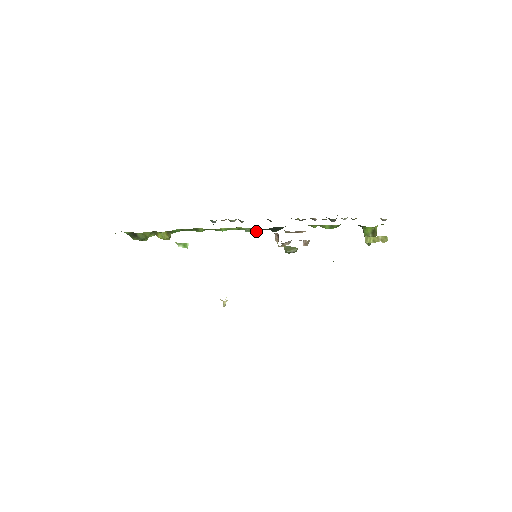
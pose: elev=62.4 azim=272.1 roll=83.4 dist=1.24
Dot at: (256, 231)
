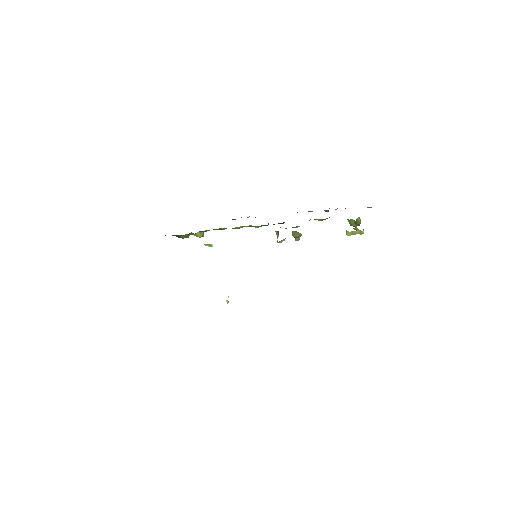
Dot at: (265, 225)
